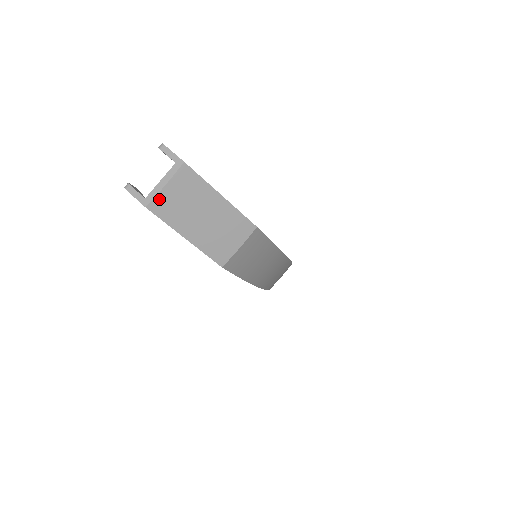
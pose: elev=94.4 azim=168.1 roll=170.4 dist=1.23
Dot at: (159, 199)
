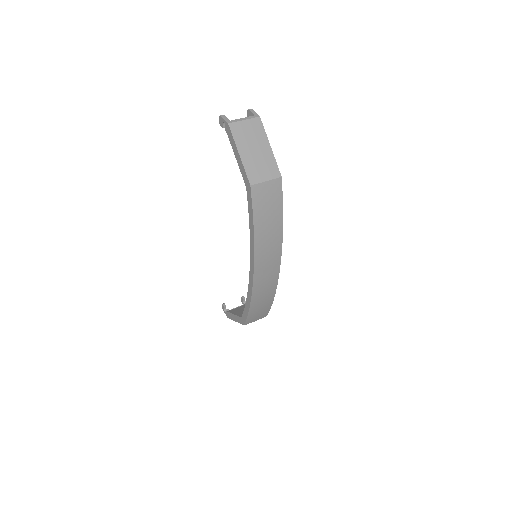
Dot at: (237, 124)
